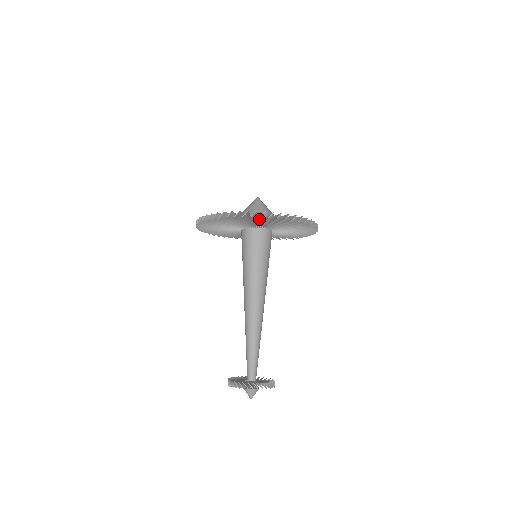
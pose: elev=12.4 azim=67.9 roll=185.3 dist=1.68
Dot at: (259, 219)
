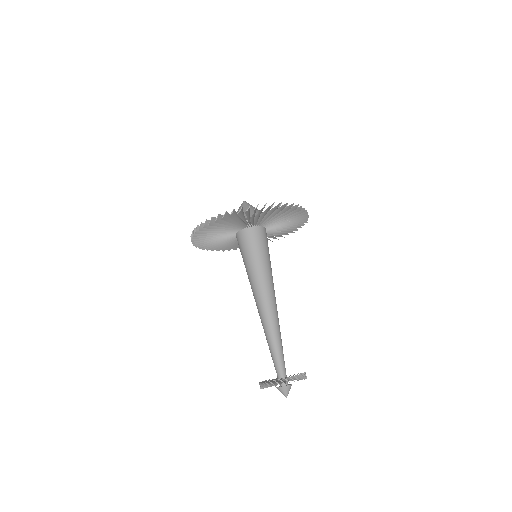
Dot at: (216, 225)
